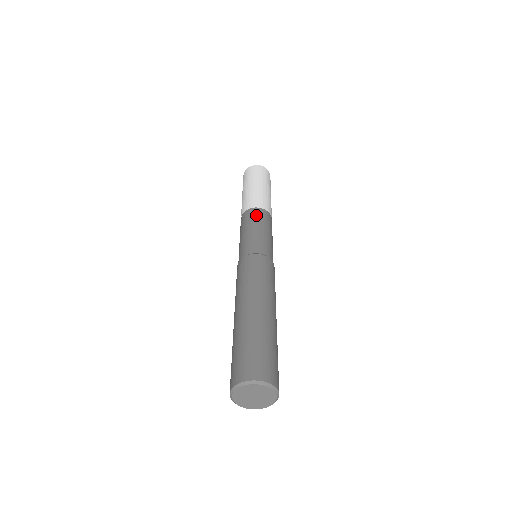
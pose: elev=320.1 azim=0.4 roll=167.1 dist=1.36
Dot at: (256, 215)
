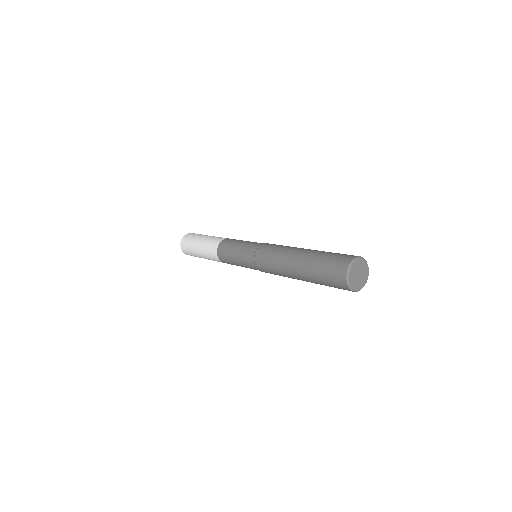
Dot at: (233, 239)
